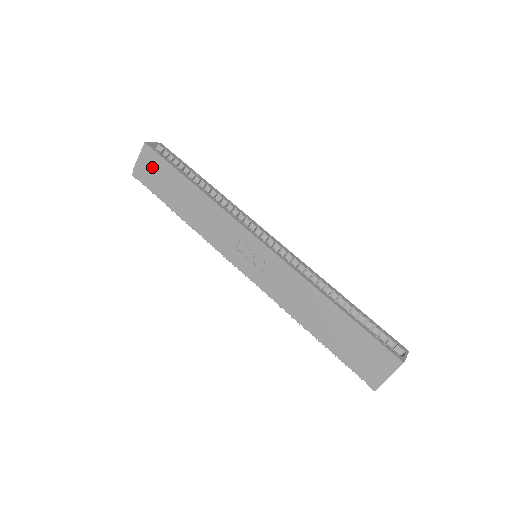
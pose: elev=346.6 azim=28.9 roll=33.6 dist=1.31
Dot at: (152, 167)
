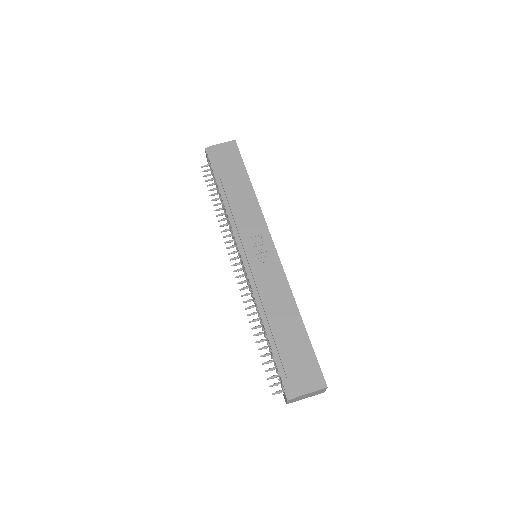
Dot at: (227, 155)
